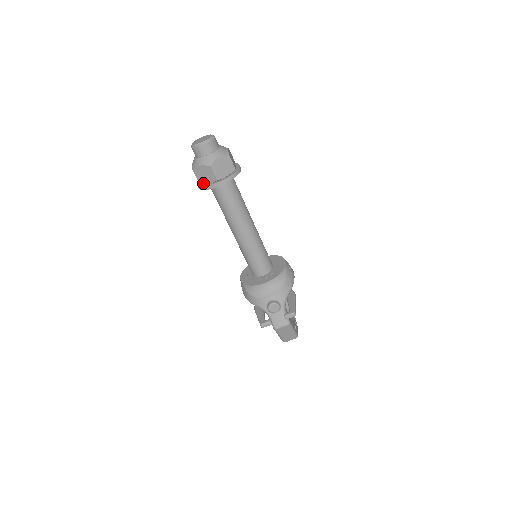
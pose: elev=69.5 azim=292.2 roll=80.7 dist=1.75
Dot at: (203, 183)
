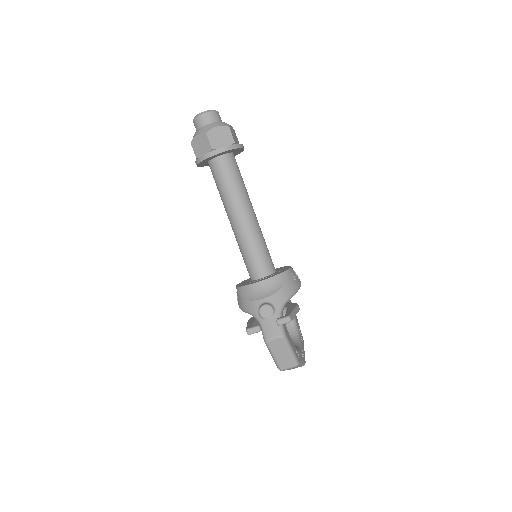
Dot at: (200, 156)
